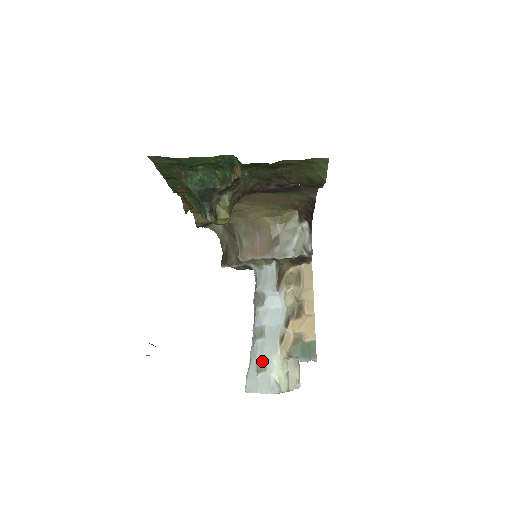
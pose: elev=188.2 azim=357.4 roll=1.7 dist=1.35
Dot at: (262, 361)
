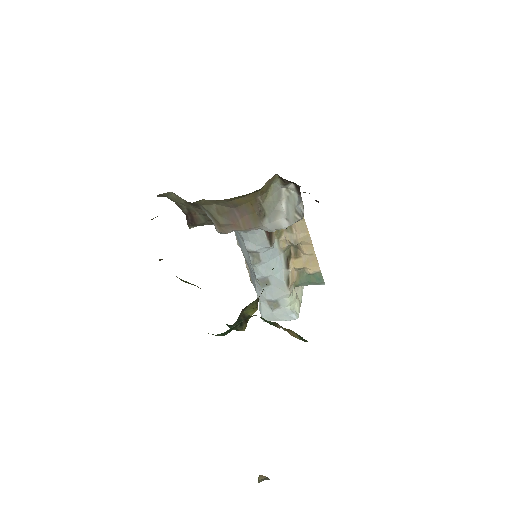
Dot at: (274, 301)
